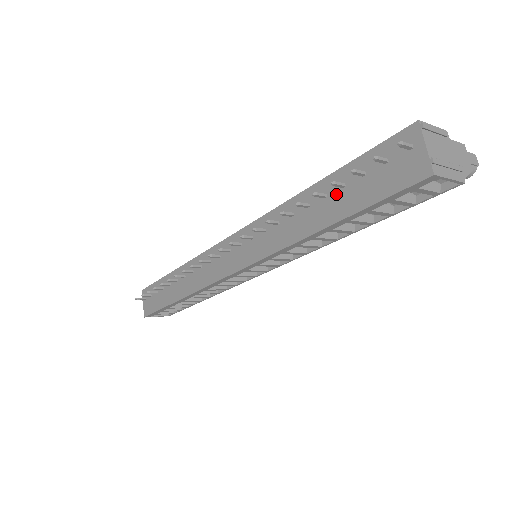
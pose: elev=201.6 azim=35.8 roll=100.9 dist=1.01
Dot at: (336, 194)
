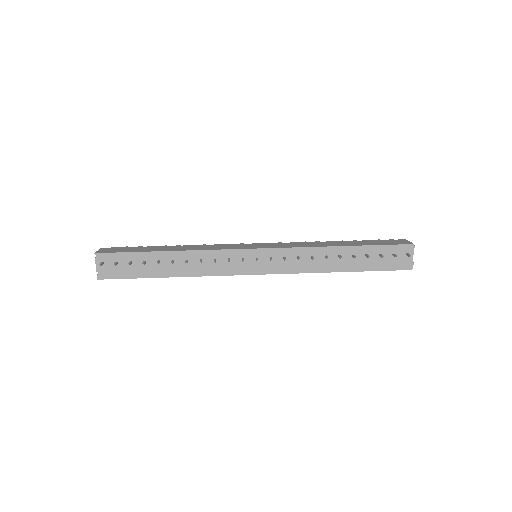
Dot at: (360, 257)
